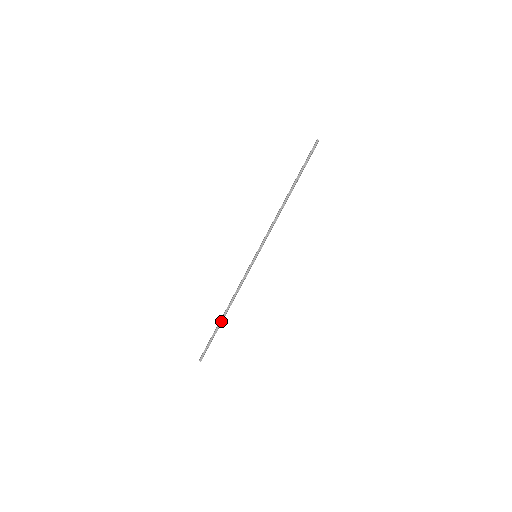
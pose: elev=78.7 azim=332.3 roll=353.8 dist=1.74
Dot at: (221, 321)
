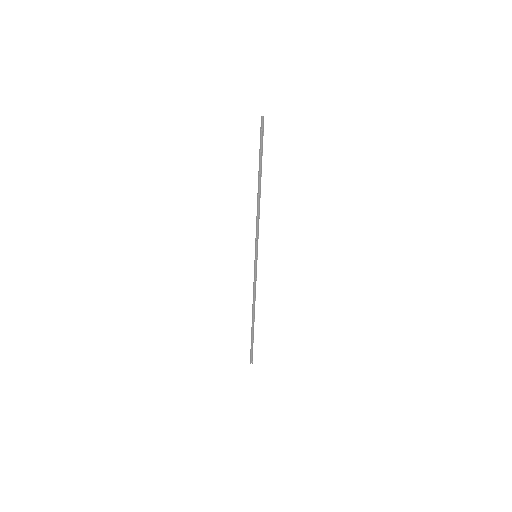
Dot at: (252, 324)
